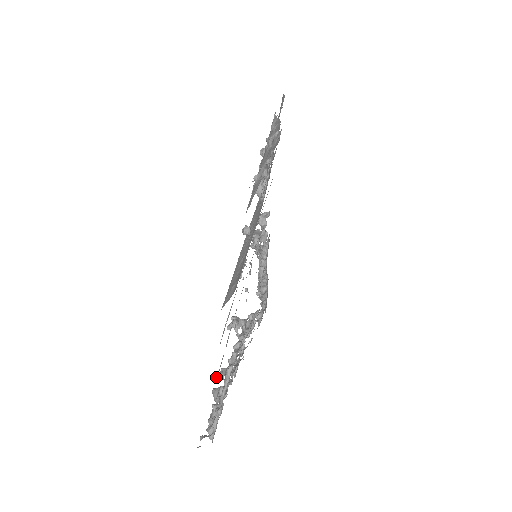
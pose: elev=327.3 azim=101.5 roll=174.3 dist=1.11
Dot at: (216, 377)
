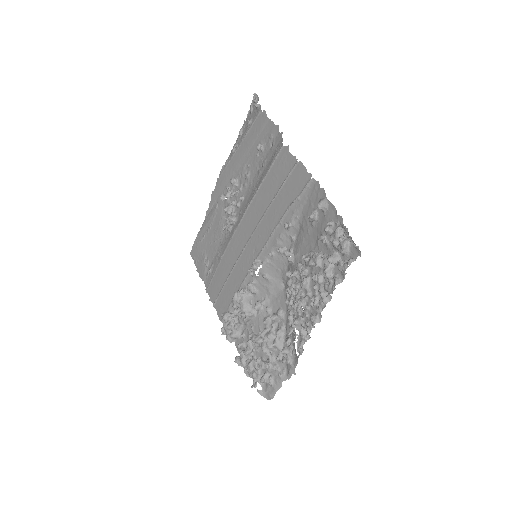
Dot at: (310, 215)
